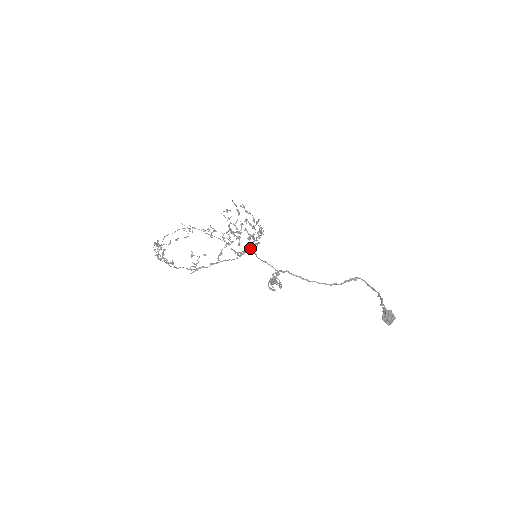
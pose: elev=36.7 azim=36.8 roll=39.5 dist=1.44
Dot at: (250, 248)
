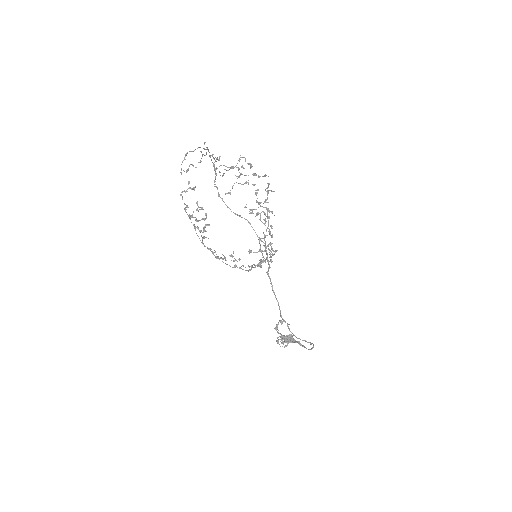
Dot at: (242, 217)
